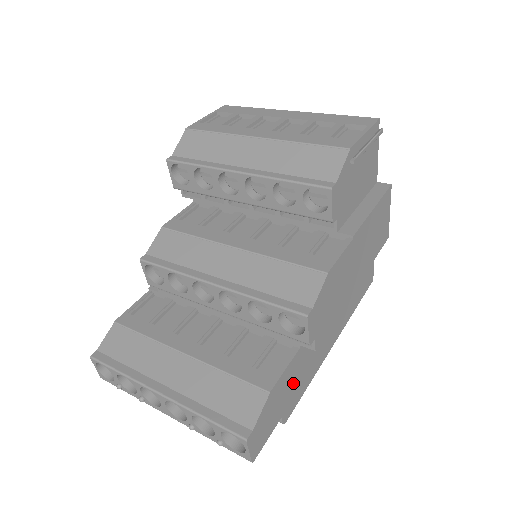
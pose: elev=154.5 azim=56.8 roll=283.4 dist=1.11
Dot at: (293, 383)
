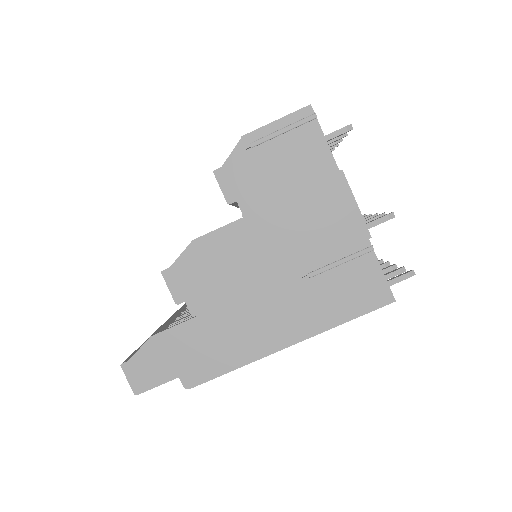
Dot at: (193, 350)
